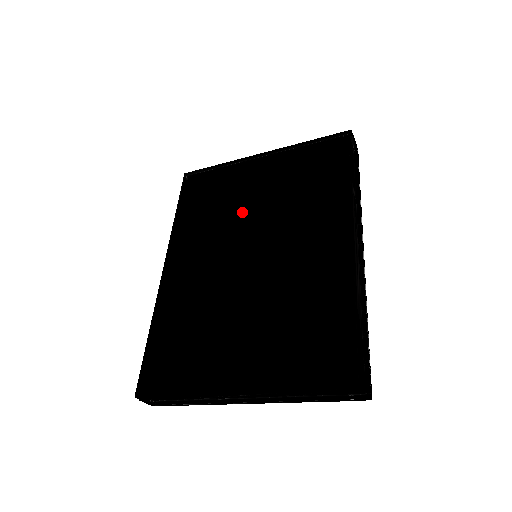
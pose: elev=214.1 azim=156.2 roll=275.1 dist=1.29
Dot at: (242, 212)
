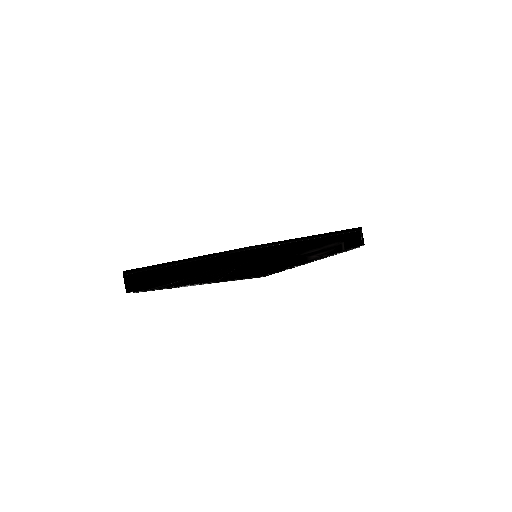
Dot at: occluded
